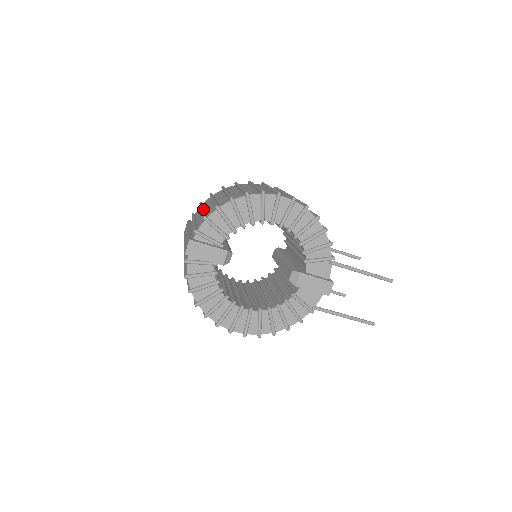
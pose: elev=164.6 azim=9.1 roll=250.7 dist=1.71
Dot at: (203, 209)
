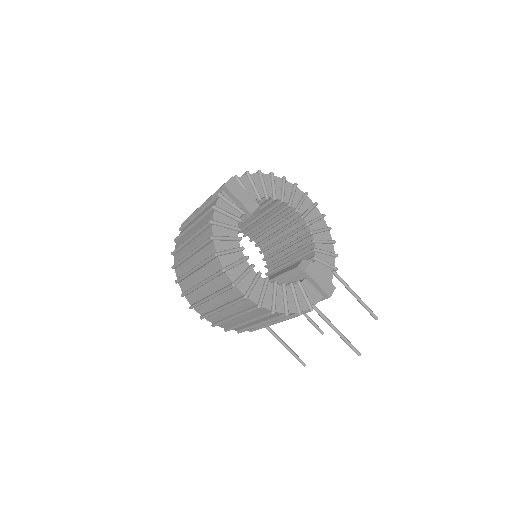
Dot at: occluded
